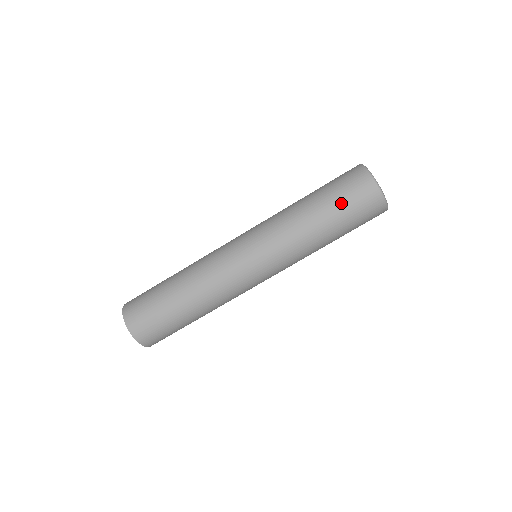
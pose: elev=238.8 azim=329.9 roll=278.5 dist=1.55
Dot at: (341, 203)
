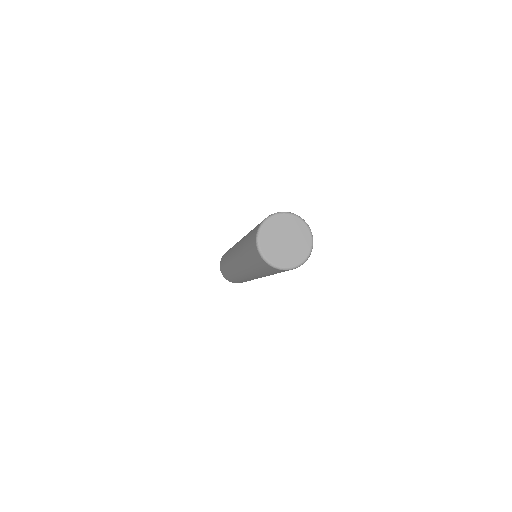
Dot at: (262, 269)
